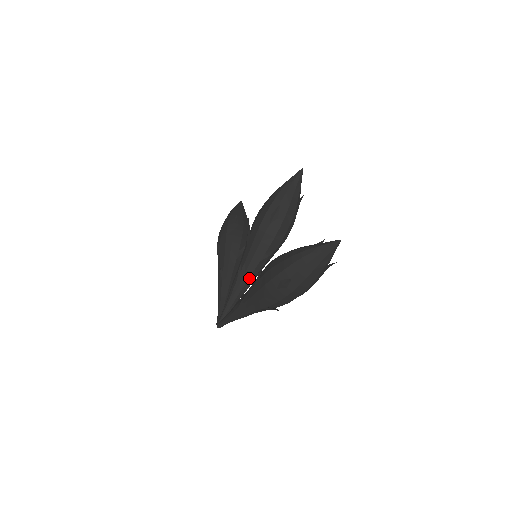
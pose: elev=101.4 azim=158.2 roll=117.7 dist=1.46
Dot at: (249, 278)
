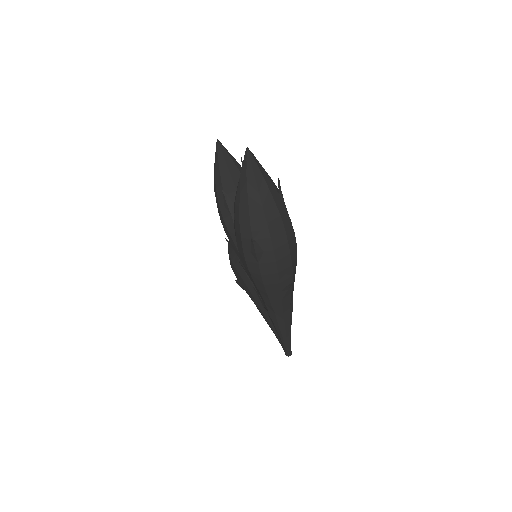
Dot at: occluded
